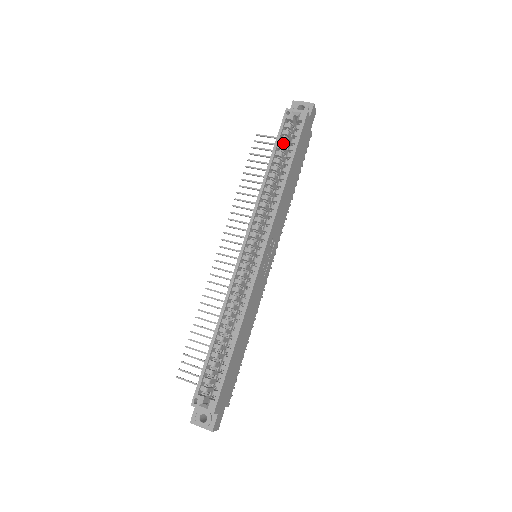
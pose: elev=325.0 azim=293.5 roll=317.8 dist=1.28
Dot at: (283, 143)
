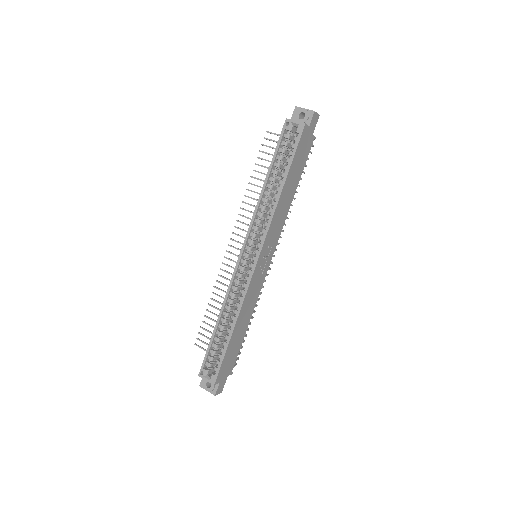
Dot at: (282, 154)
